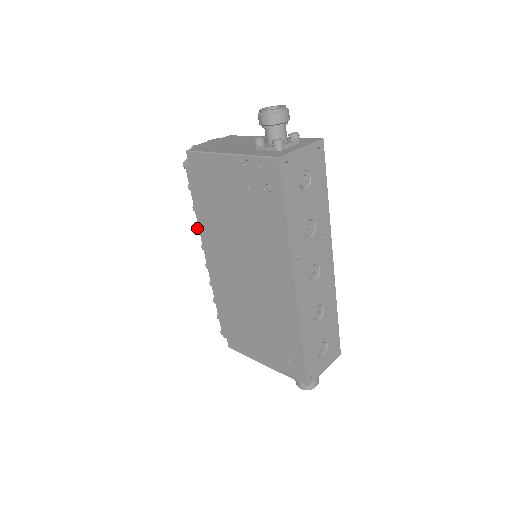
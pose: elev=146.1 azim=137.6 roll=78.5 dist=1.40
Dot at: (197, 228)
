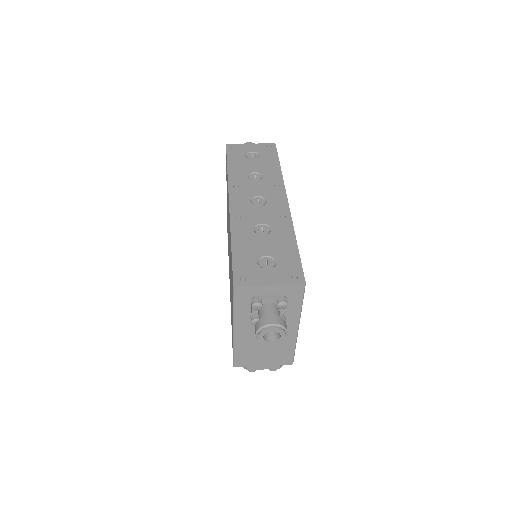
Dot at: occluded
